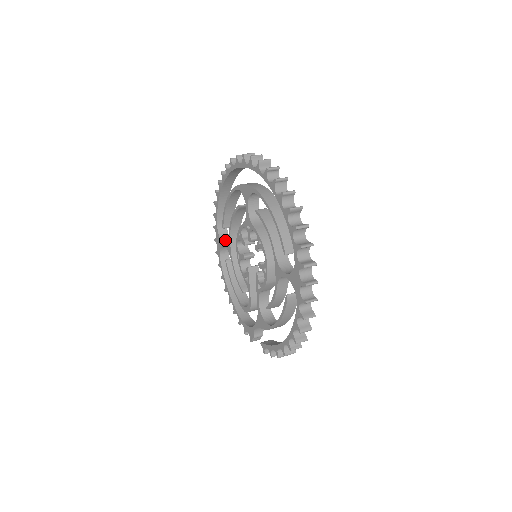
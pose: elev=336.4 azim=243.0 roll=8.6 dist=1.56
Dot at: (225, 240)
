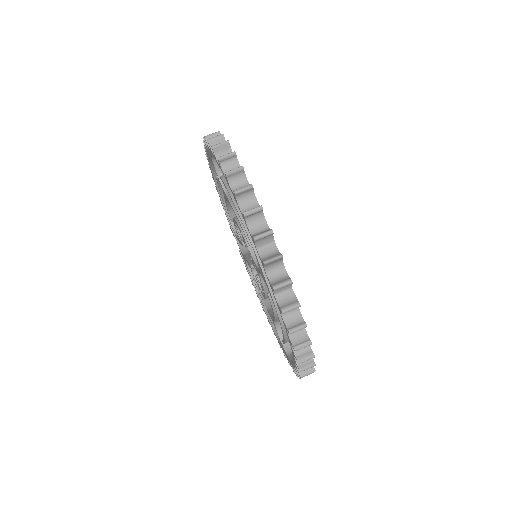
Dot at: occluded
